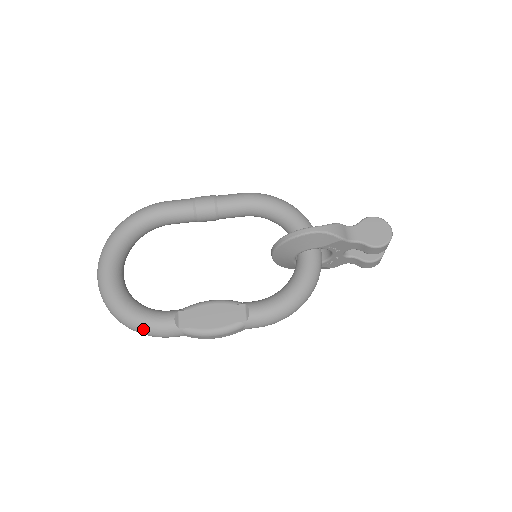
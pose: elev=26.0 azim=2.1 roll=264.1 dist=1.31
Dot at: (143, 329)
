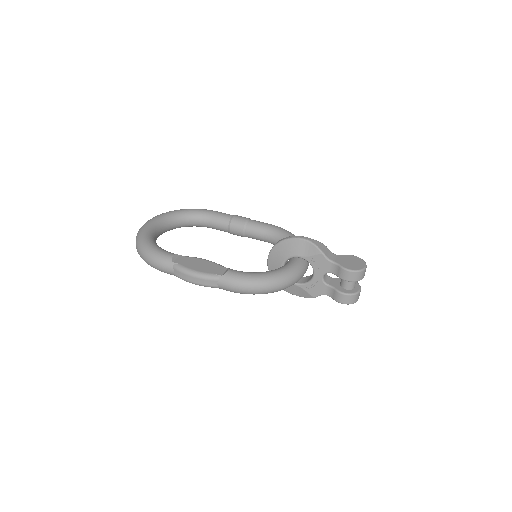
Dot at: (149, 254)
